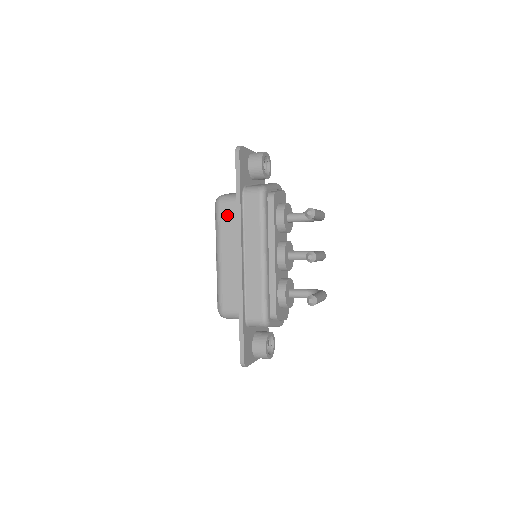
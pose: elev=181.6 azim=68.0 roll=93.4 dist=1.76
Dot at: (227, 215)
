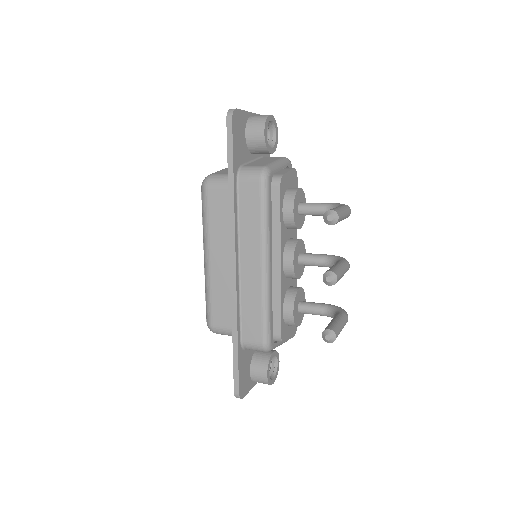
Dot at: (217, 204)
